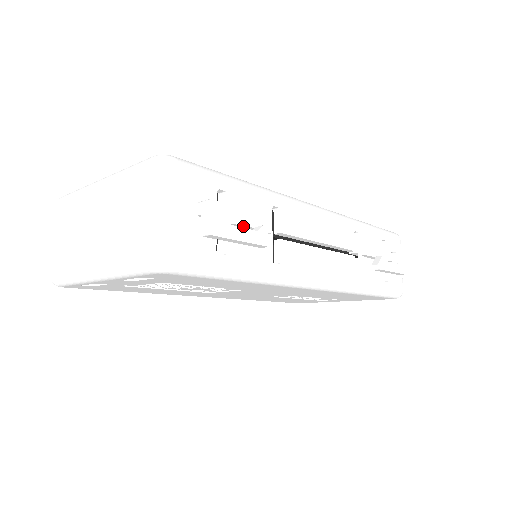
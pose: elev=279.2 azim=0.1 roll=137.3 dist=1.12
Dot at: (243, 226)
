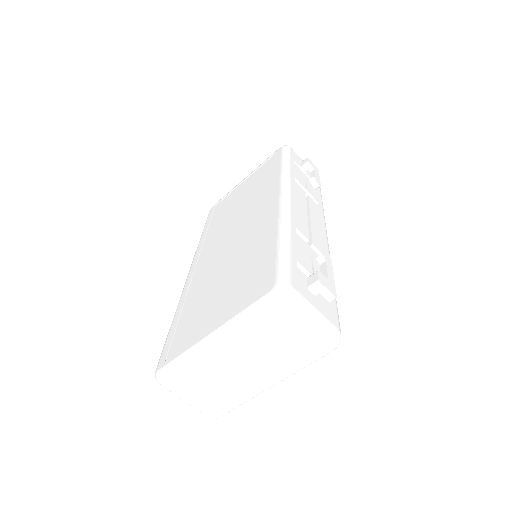
Dot at: (310, 265)
